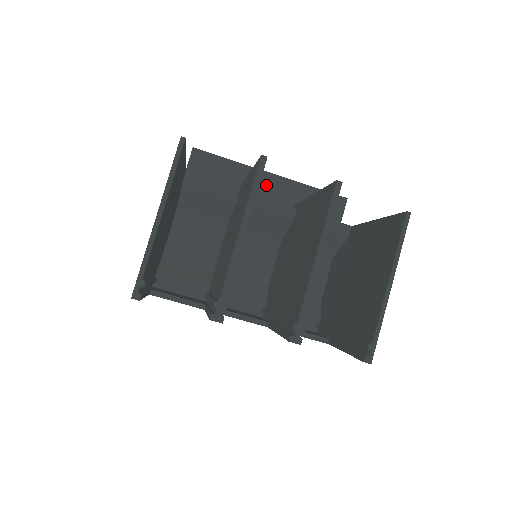
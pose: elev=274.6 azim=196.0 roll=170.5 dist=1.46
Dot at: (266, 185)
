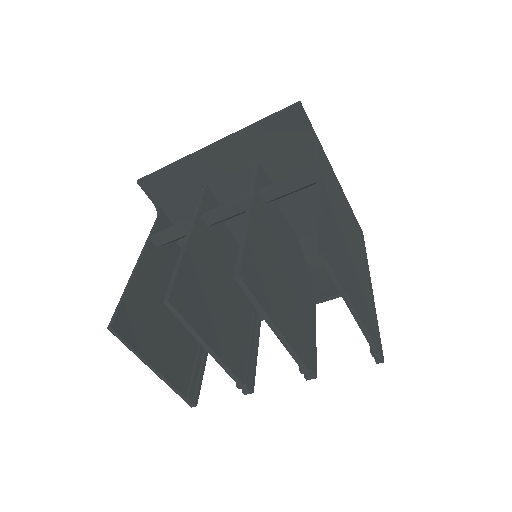
Dot at: (217, 160)
